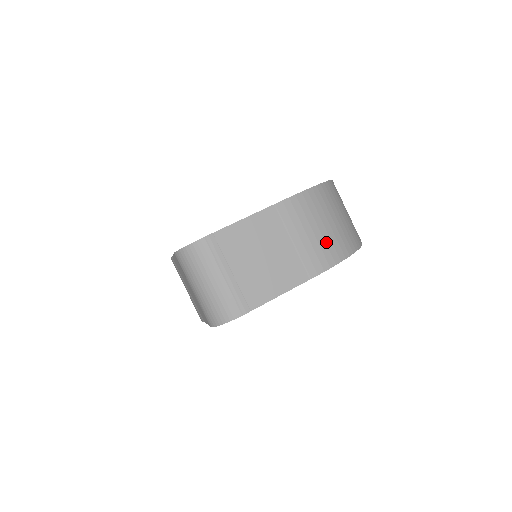
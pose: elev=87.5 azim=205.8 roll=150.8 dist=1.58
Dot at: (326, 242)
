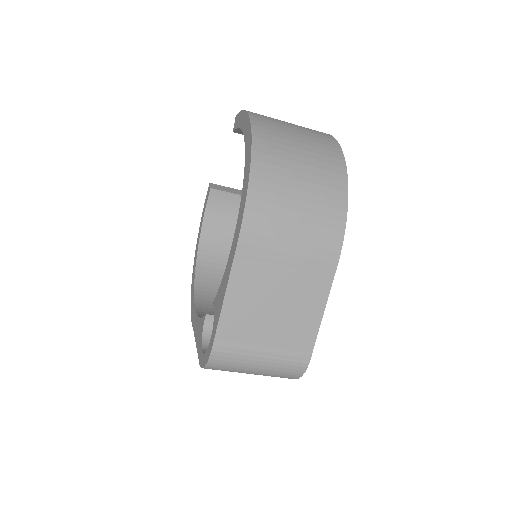
Dot at: (315, 224)
